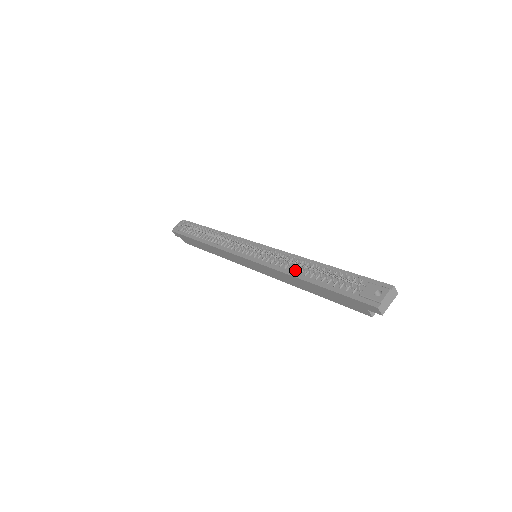
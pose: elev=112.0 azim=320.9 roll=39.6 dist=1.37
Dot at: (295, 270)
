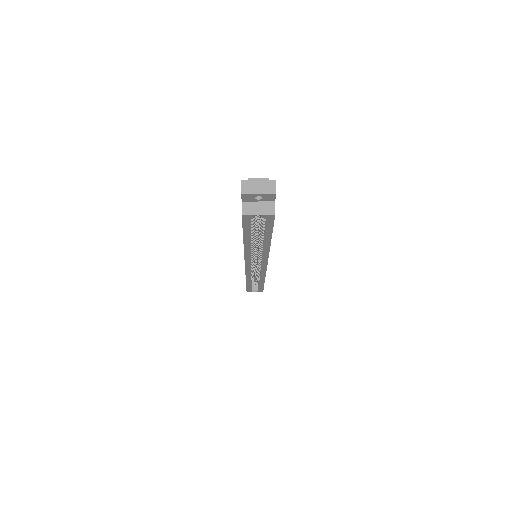
Dot at: occluded
